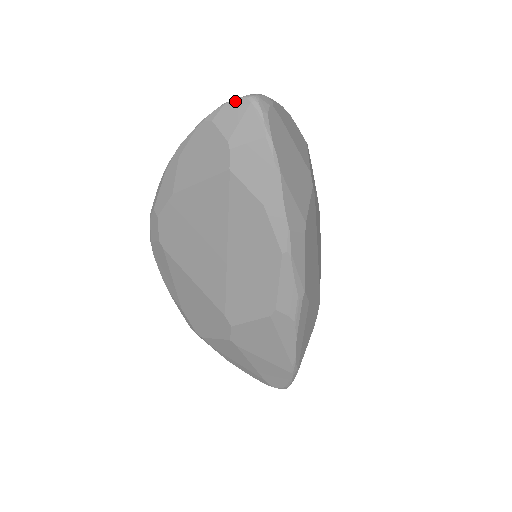
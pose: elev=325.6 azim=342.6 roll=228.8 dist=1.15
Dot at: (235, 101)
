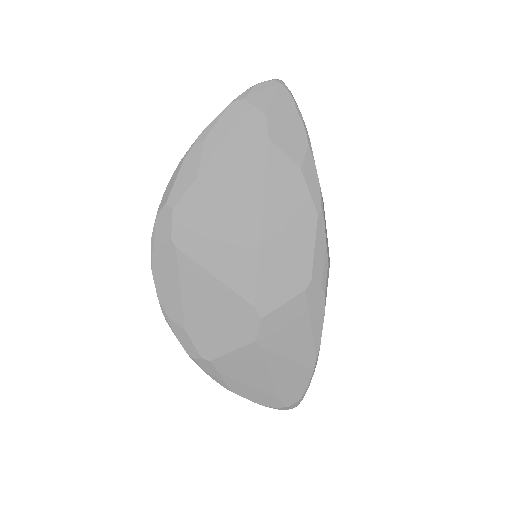
Dot at: (264, 83)
